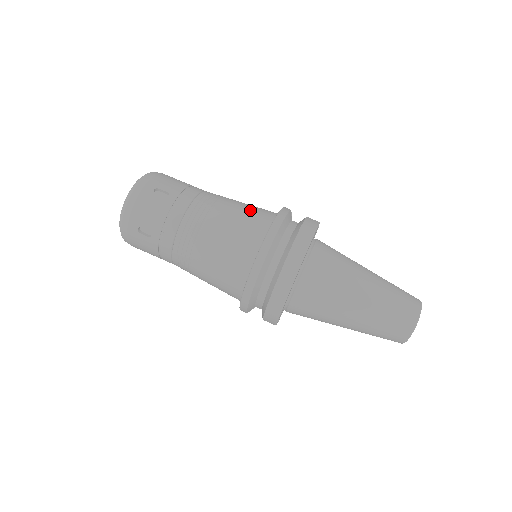
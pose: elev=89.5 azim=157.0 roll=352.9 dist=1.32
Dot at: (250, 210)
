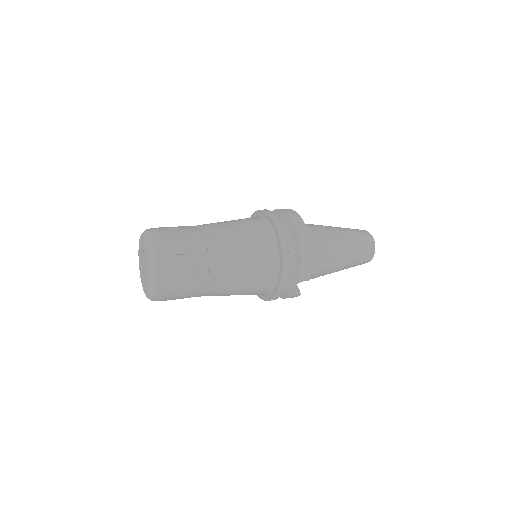
Dot at: occluded
